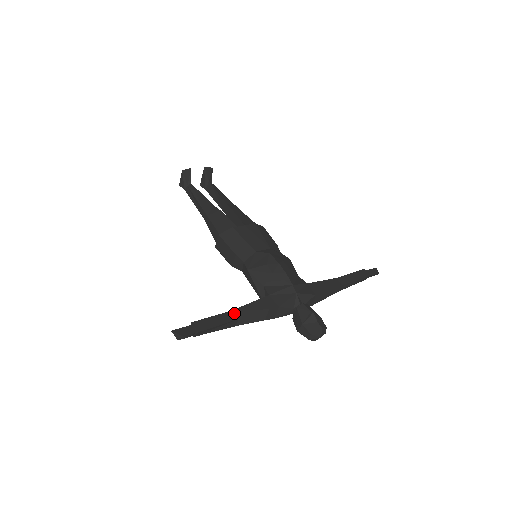
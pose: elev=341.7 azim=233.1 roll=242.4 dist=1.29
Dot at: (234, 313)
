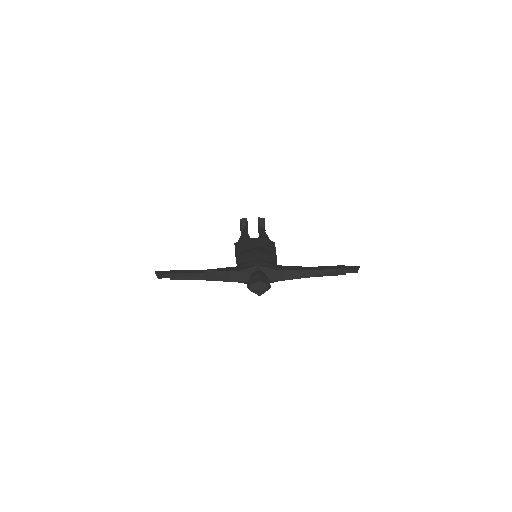
Dot at: (205, 272)
